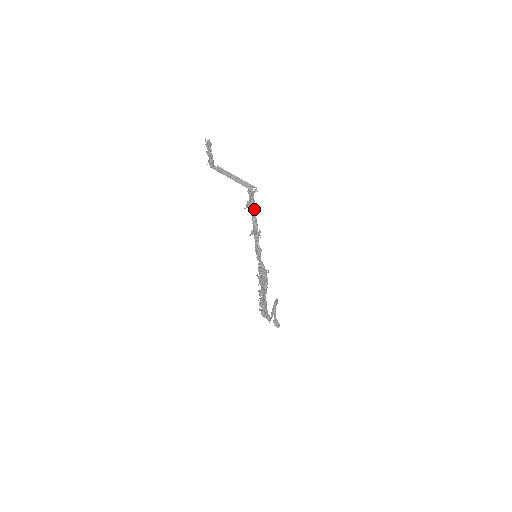
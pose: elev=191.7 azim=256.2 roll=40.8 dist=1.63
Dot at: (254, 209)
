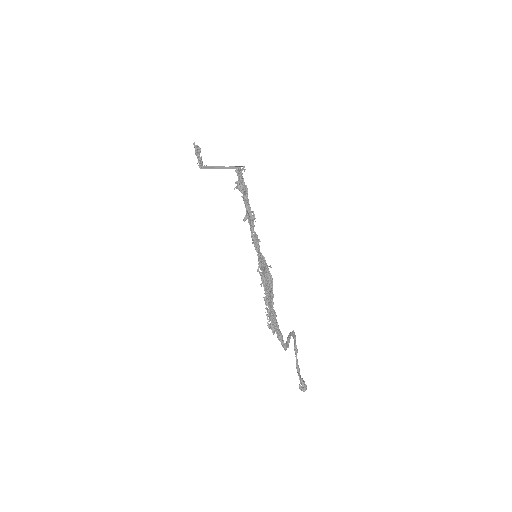
Dot at: (244, 190)
